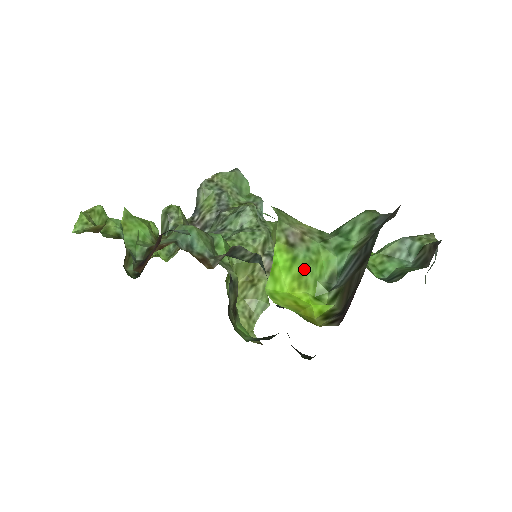
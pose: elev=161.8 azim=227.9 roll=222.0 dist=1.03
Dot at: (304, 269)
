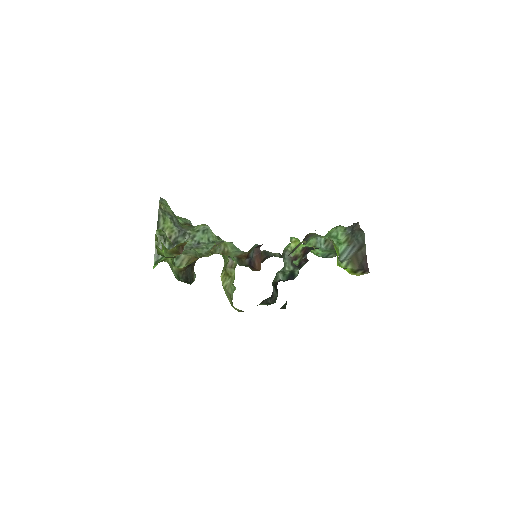
Dot at: (338, 254)
